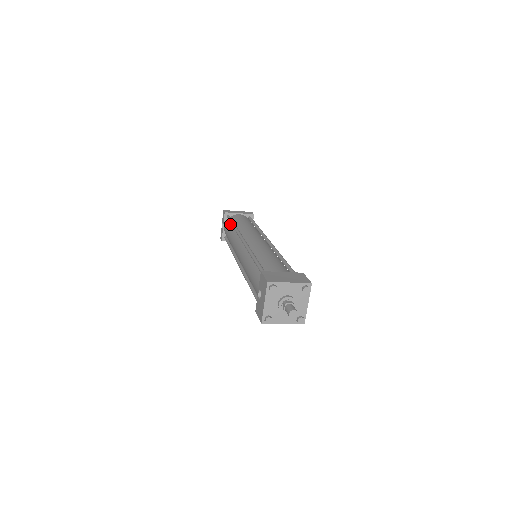
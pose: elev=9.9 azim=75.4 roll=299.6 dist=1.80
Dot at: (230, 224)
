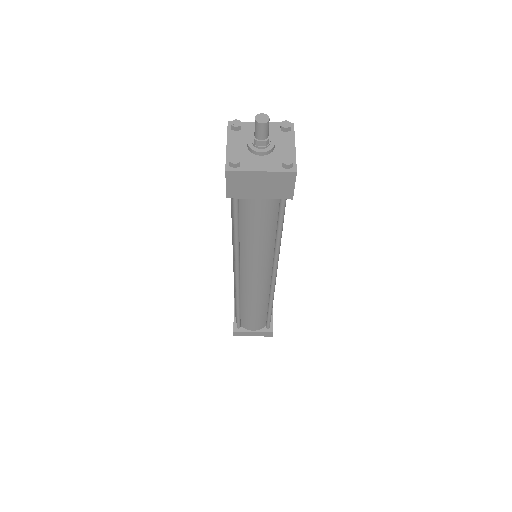
Dot at: occluded
